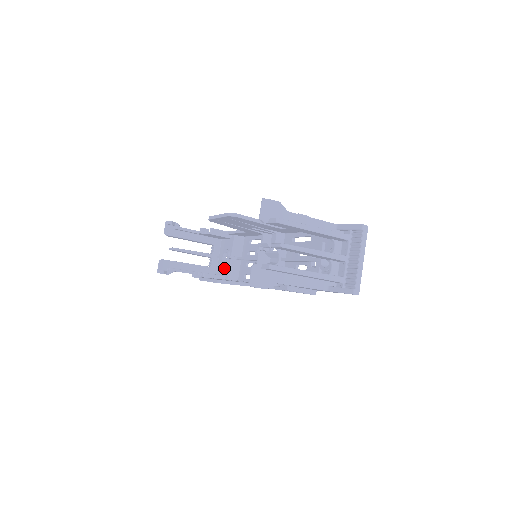
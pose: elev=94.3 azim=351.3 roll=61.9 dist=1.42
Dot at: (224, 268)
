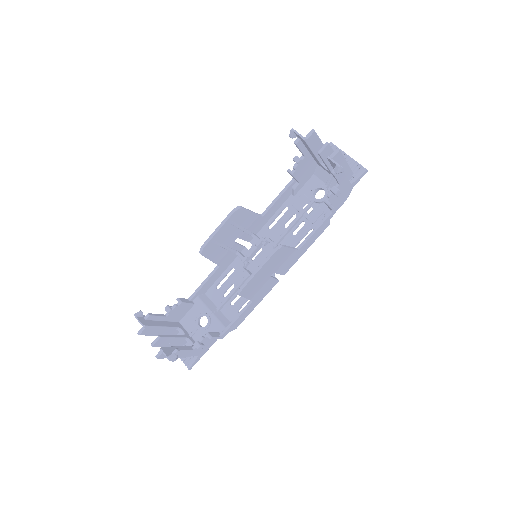
Dot at: (210, 330)
